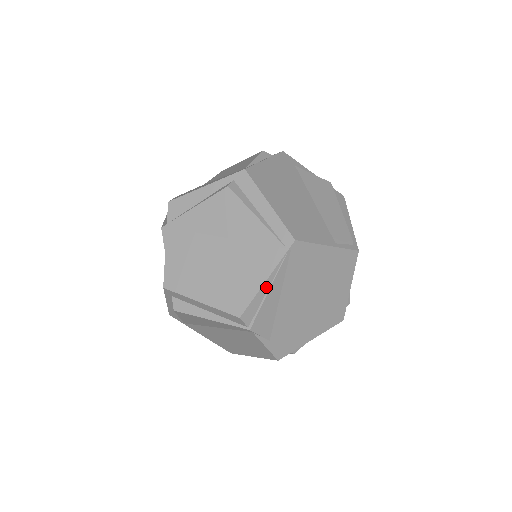
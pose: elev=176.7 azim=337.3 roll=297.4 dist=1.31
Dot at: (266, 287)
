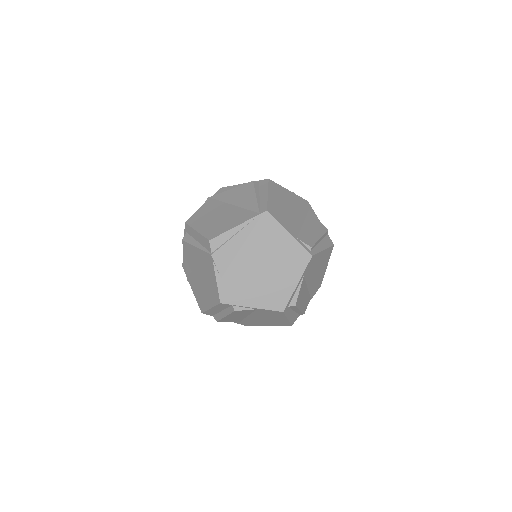
Dot at: (235, 231)
